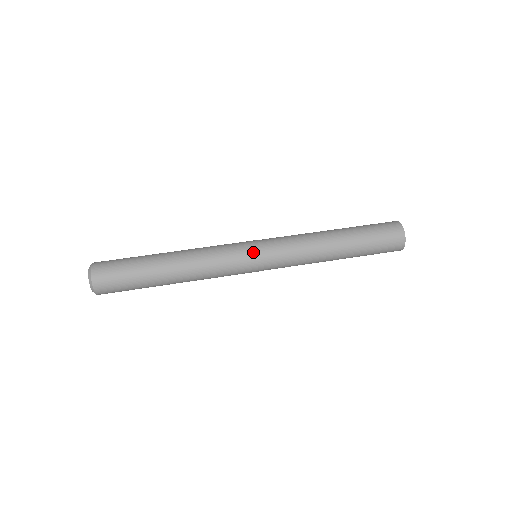
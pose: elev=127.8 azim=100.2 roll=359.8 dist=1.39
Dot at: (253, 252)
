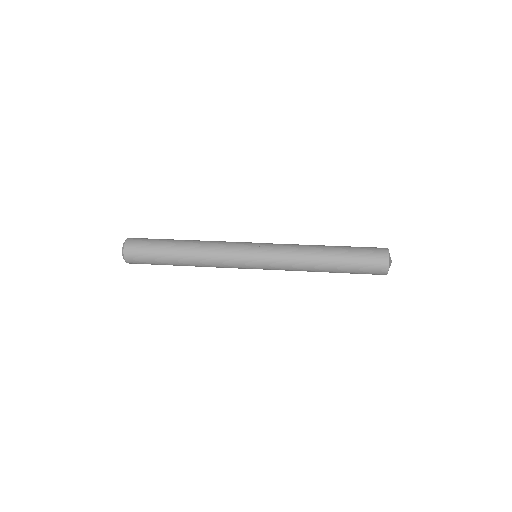
Dot at: occluded
